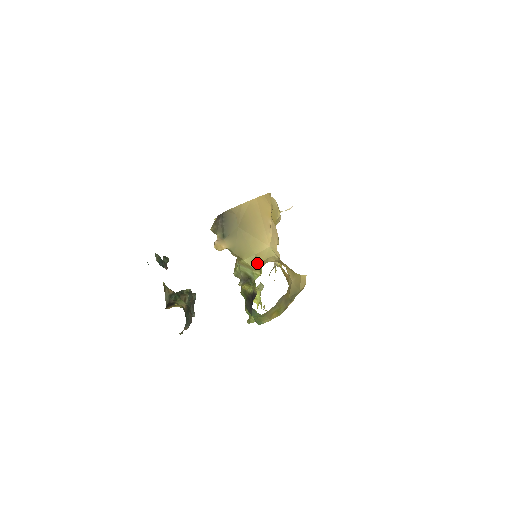
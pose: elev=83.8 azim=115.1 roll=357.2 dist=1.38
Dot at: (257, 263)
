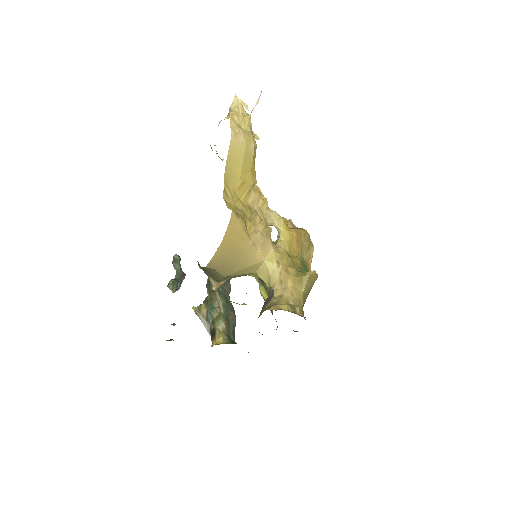
Dot at: (261, 278)
